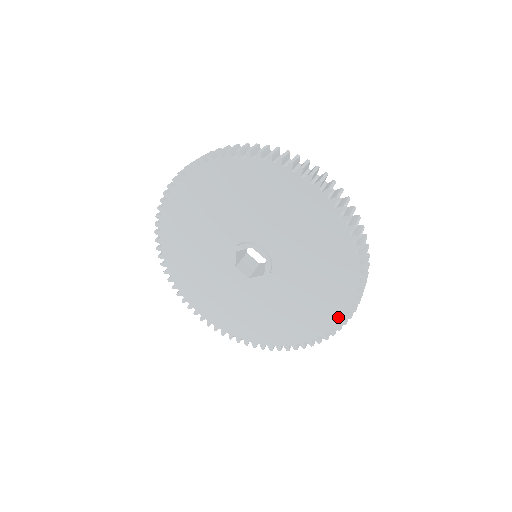
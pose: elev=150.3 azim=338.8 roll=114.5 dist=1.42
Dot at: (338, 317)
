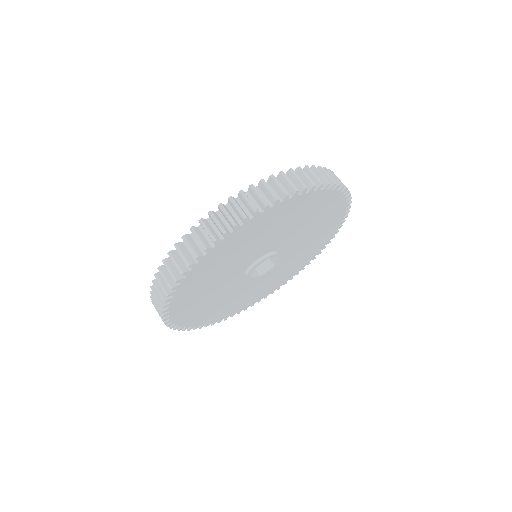
Dot at: (322, 248)
